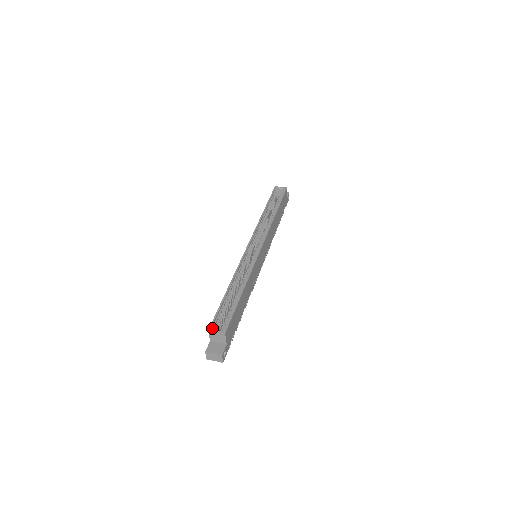
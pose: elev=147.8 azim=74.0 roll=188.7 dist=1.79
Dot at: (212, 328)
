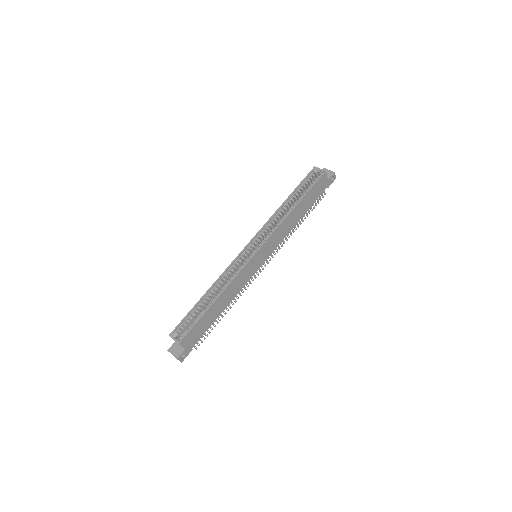
Dot at: (172, 334)
